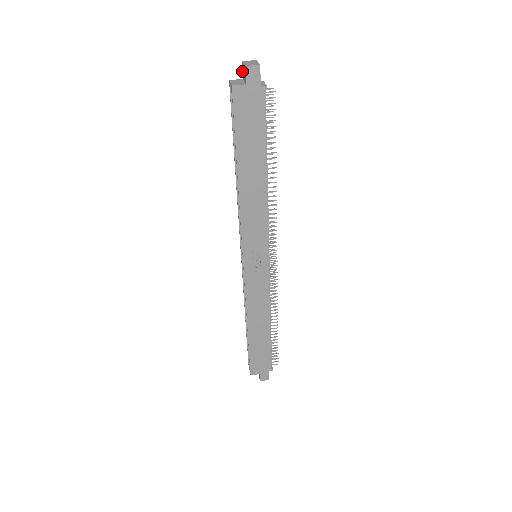
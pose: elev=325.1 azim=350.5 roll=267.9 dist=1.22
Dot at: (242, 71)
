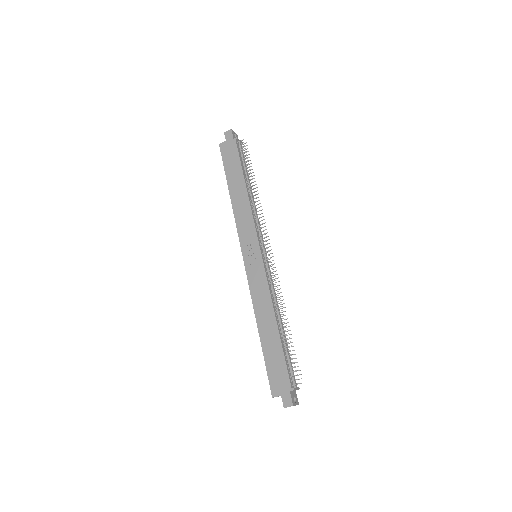
Dot at: occluded
